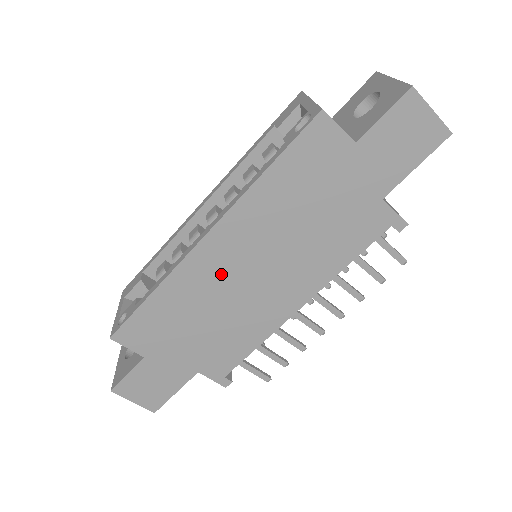
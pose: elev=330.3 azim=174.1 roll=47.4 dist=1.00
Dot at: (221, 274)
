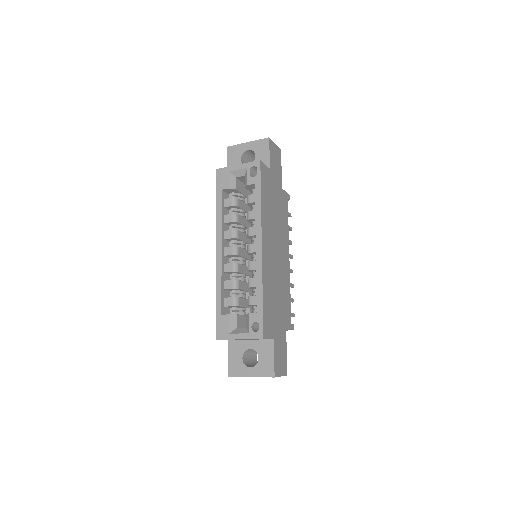
Dot at: (271, 262)
